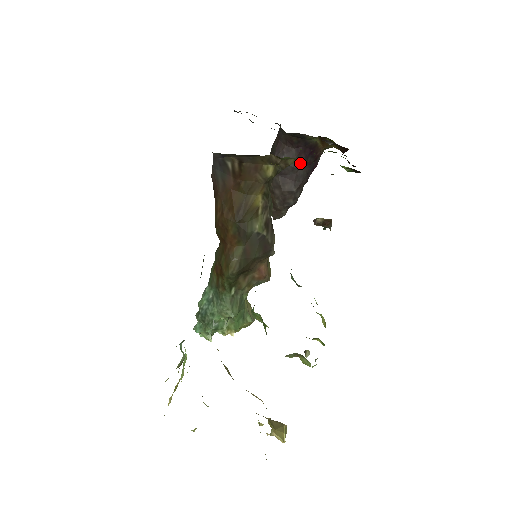
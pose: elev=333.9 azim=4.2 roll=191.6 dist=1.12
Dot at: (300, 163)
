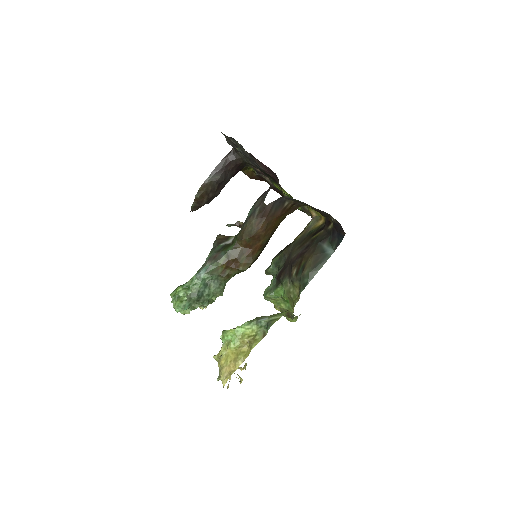
Dot at: (230, 178)
